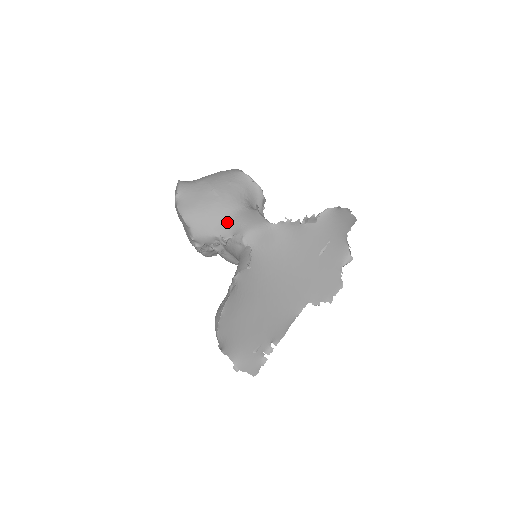
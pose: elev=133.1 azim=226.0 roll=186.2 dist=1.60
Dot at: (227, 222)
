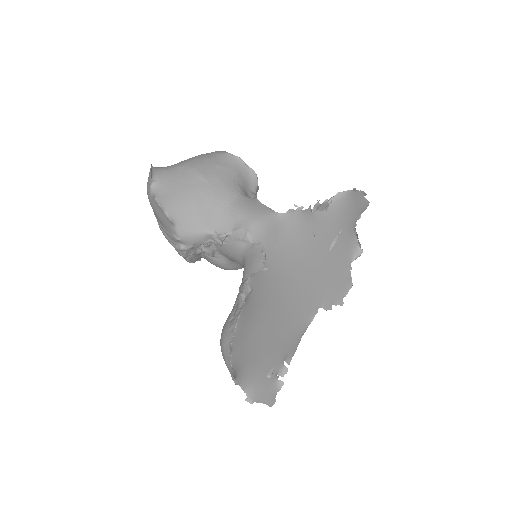
Dot at: (222, 215)
